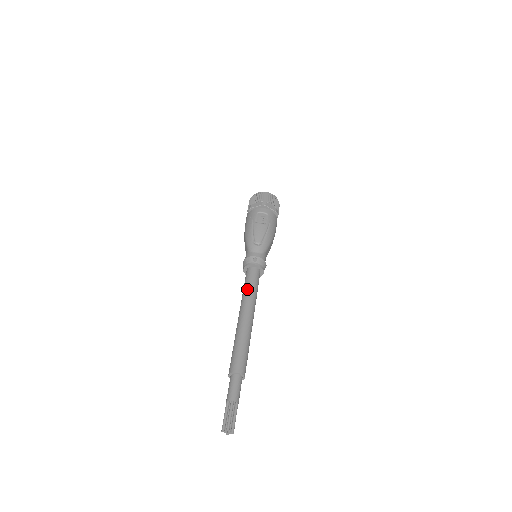
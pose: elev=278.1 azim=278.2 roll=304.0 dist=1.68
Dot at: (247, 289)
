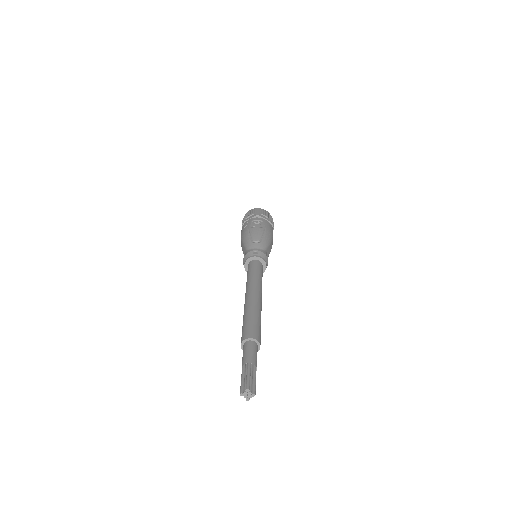
Dot at: (251, 276)
